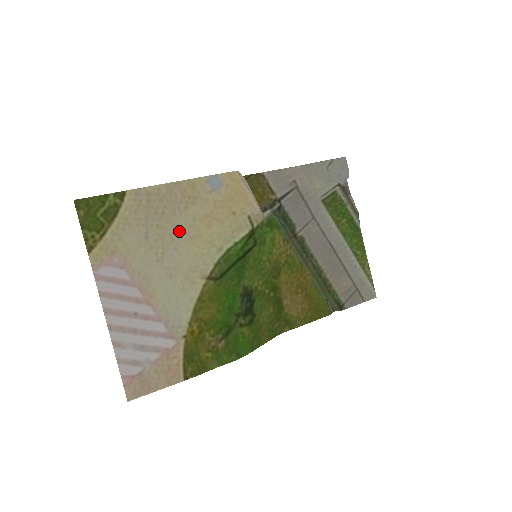
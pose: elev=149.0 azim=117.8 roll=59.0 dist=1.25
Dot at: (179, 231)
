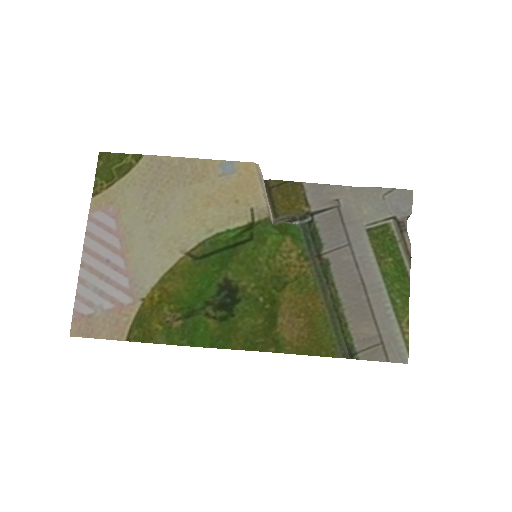
Dot at: (176, 202)
